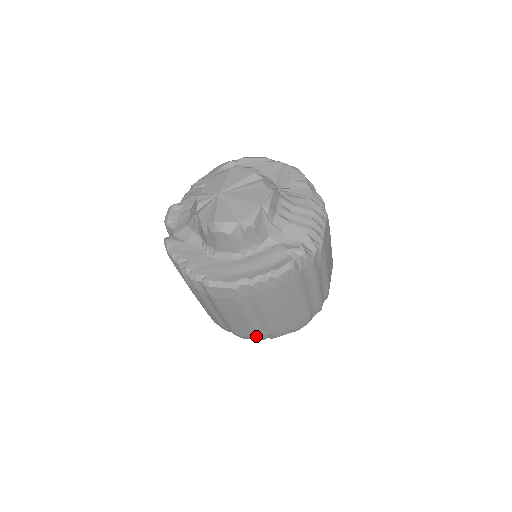
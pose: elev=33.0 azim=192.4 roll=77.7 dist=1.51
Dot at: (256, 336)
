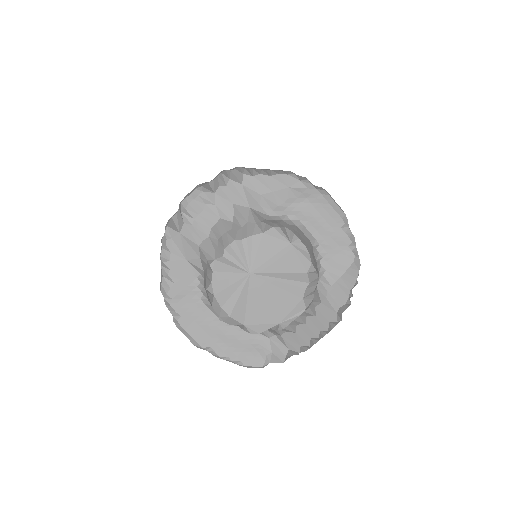
Dot at: occluded
